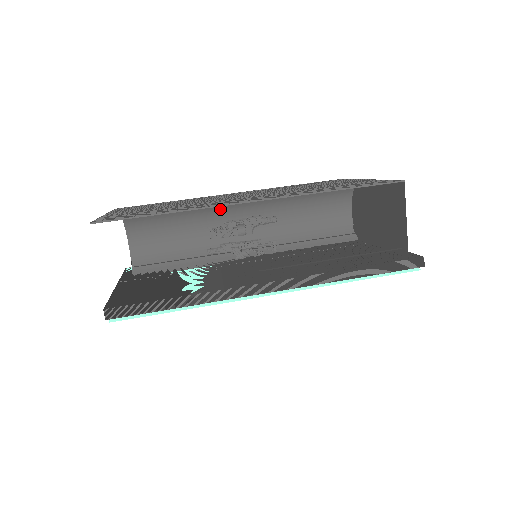
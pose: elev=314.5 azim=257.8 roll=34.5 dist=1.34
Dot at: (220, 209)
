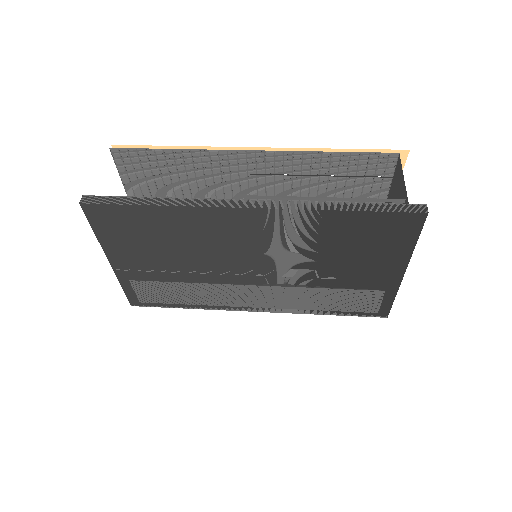
Dot at: occluded
